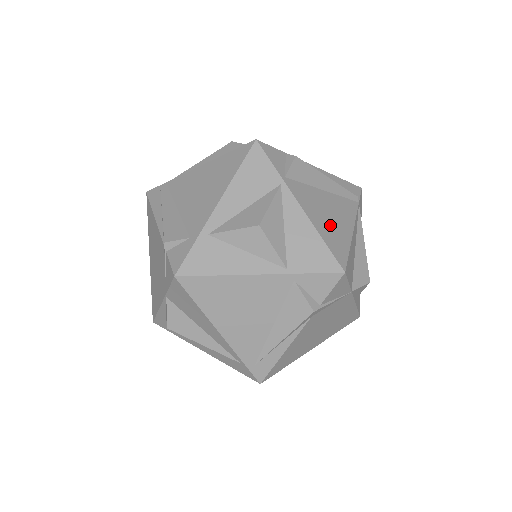
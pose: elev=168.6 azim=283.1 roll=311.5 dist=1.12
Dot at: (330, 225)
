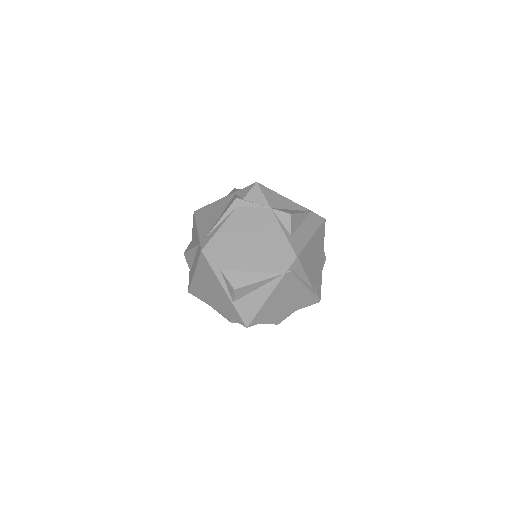
Dot at: occluded
